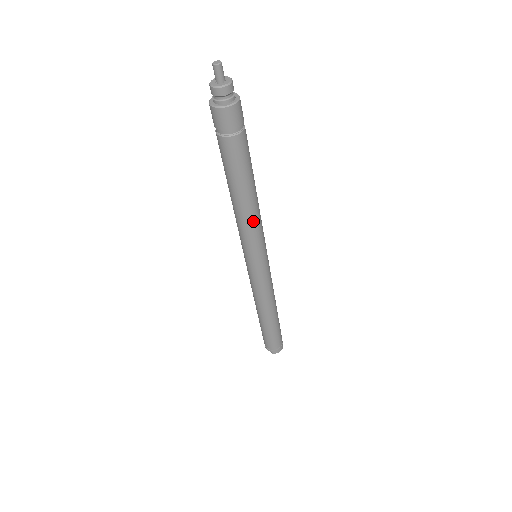
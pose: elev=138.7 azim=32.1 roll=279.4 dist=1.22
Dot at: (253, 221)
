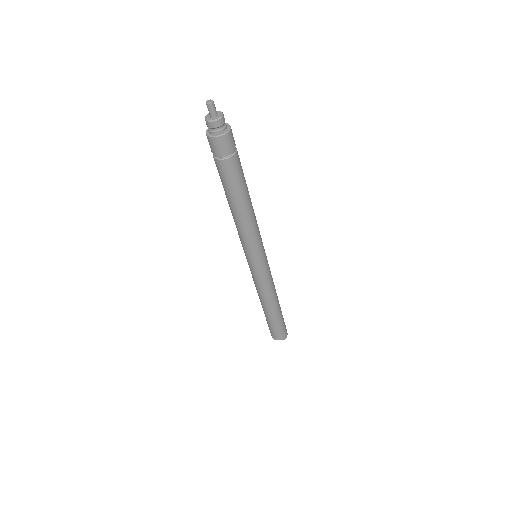
Dot at: (255, 222)
